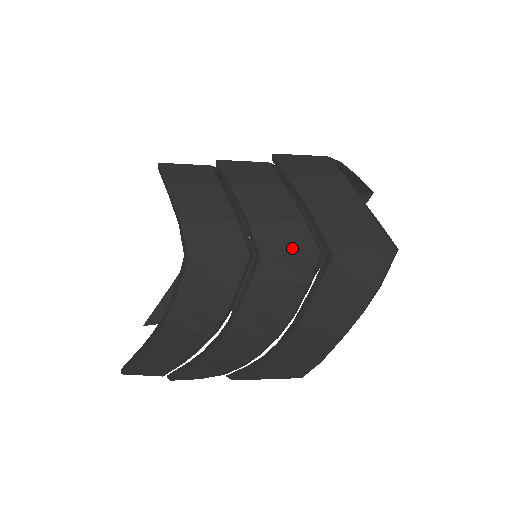
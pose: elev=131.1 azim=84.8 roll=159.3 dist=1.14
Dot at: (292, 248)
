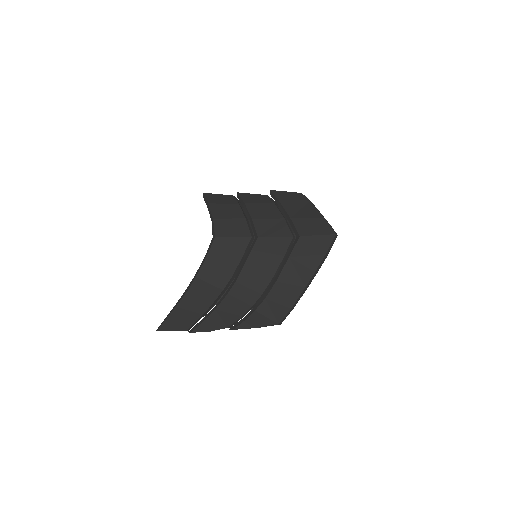
Dot at: (276, 233)
